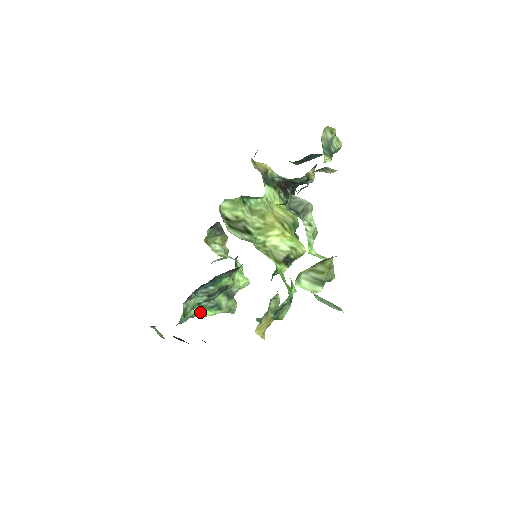
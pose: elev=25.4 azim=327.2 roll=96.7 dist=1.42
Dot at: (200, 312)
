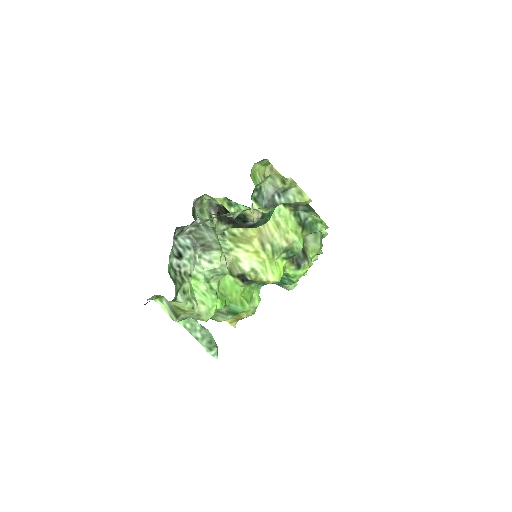
Dot at: occluded
